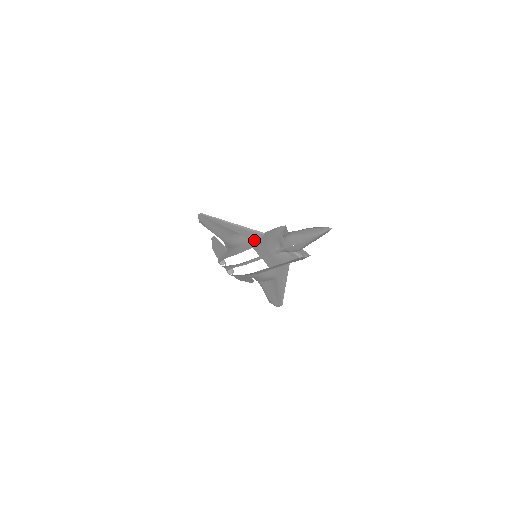
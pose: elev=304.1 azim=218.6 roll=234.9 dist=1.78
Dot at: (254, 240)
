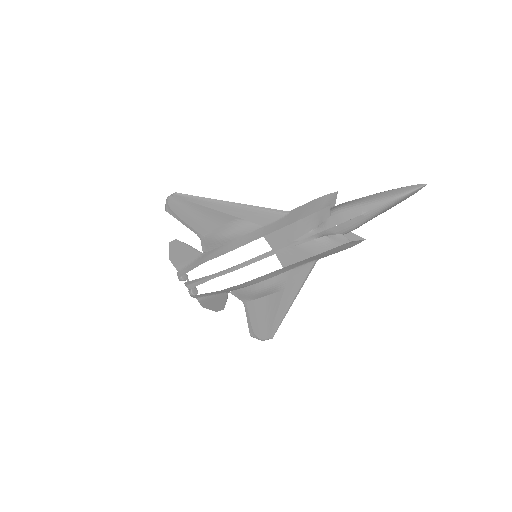
Dot at: (267, 225)
